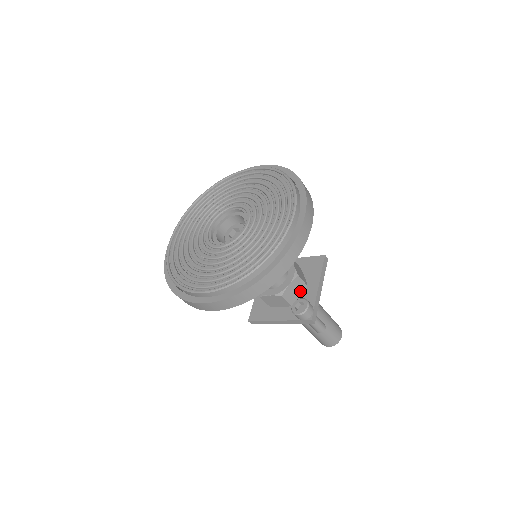
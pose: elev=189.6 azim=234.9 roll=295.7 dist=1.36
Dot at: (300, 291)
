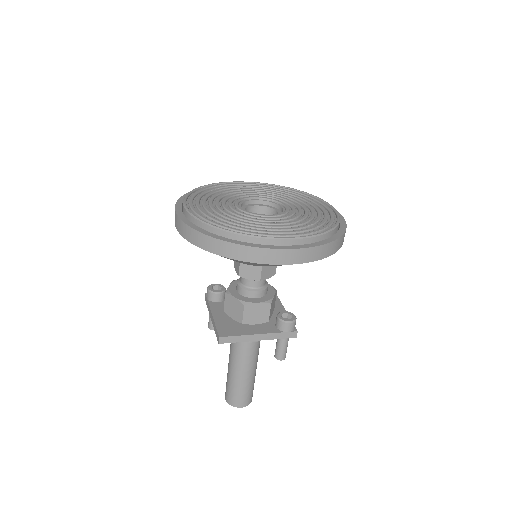
Dot at: (272, 310)
